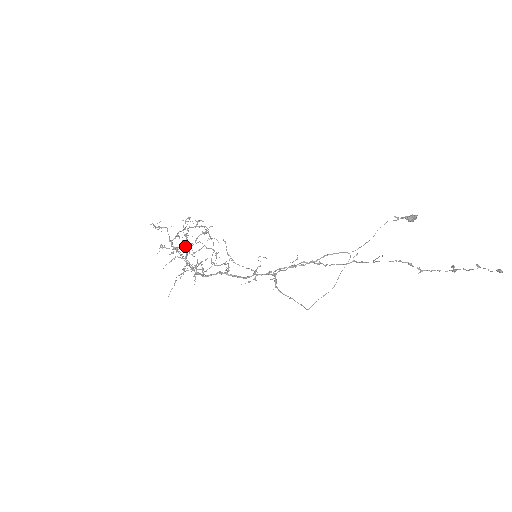
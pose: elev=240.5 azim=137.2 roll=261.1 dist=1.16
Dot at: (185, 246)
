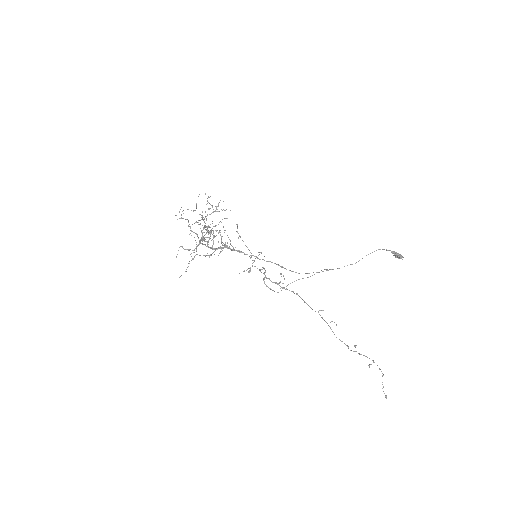
Dot at: occluded
